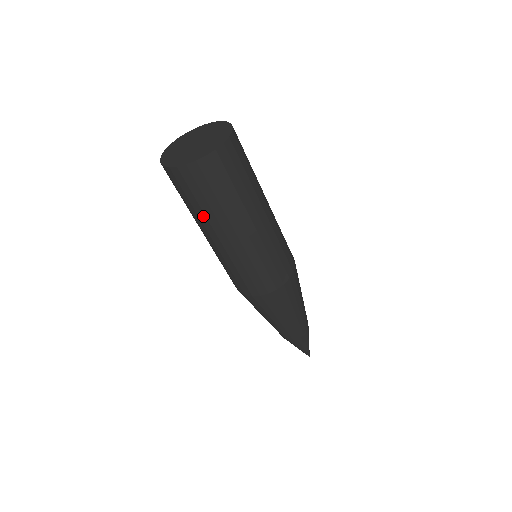
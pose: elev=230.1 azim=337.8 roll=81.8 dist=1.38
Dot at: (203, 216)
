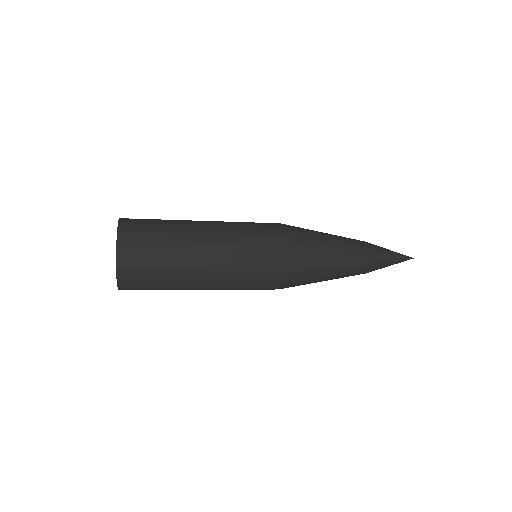
Dot at: occluded
